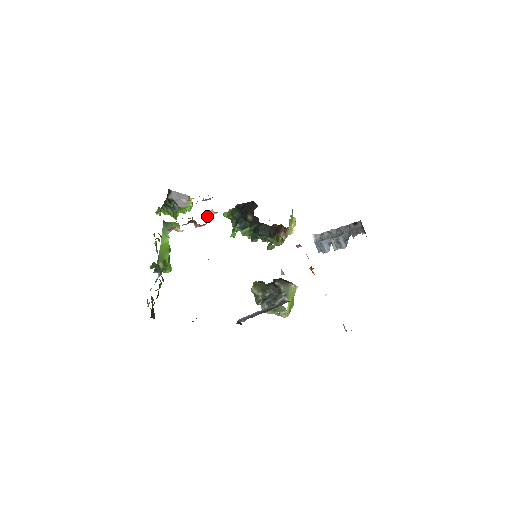
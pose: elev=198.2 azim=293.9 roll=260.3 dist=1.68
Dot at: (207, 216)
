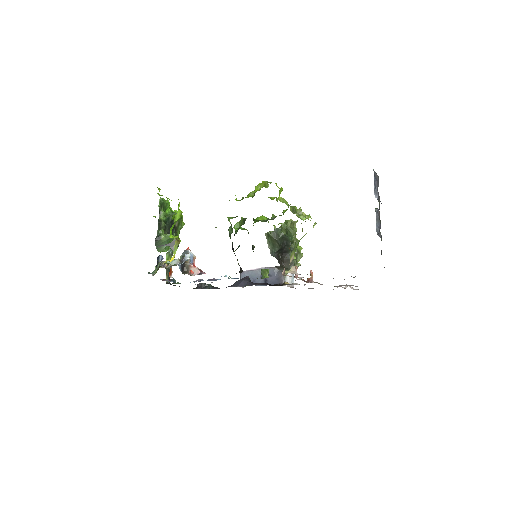
Dot at: (193, 265)
